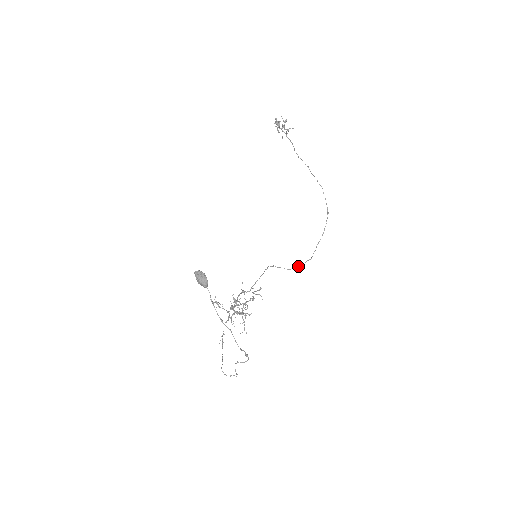
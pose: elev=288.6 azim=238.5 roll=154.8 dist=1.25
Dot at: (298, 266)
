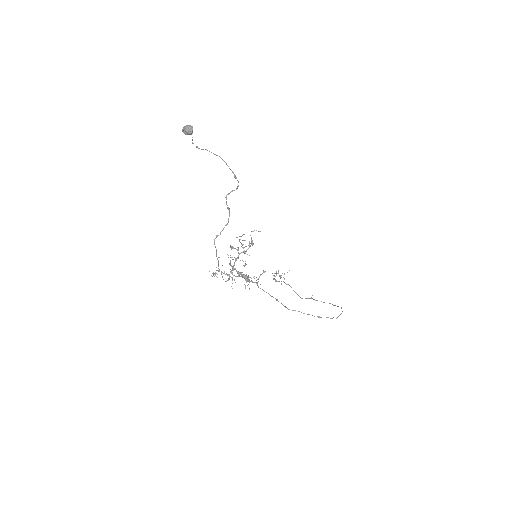
Dot at: (317, 316)
